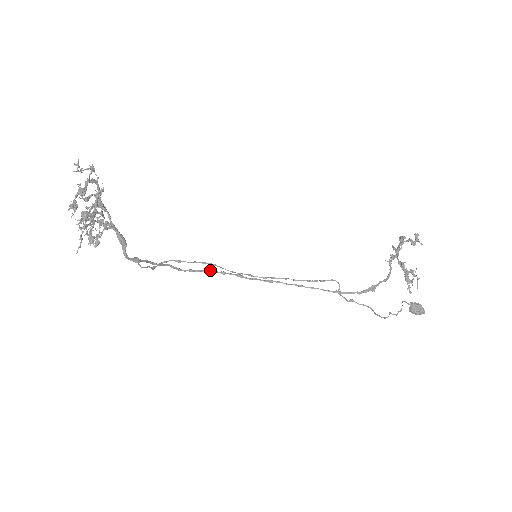
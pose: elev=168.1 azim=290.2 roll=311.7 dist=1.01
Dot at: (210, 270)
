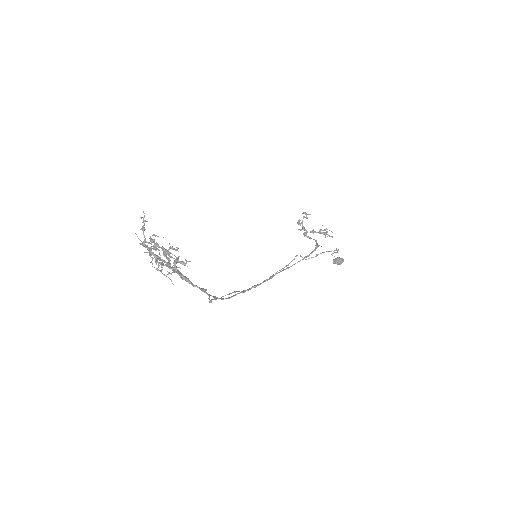
Dot at: (236, 294)
